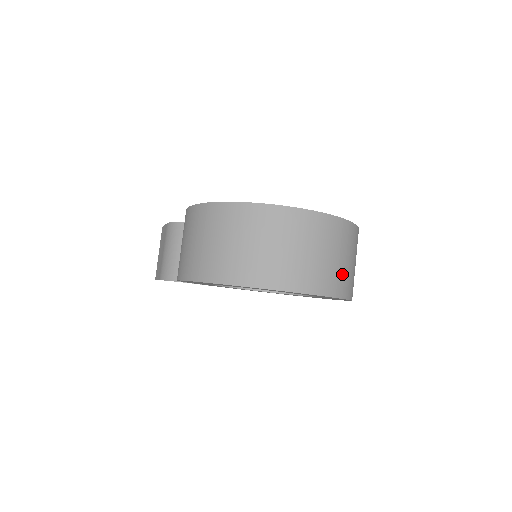
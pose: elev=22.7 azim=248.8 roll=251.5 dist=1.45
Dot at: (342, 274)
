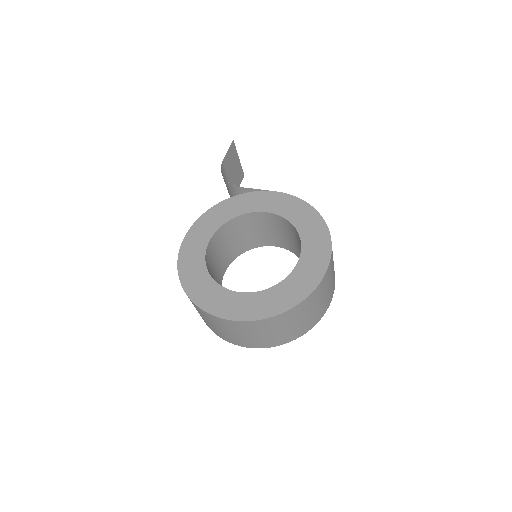
Dot at: (275, 338)
